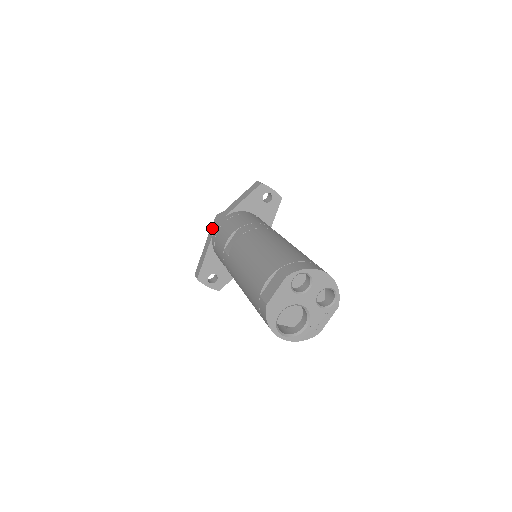
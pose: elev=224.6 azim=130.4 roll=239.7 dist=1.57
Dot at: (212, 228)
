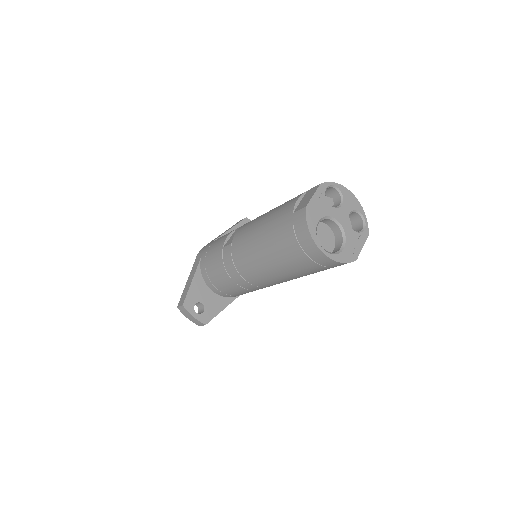
Dot at: (199, 254)
